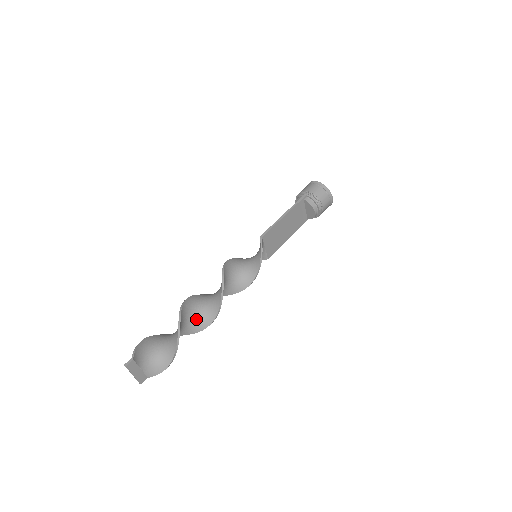
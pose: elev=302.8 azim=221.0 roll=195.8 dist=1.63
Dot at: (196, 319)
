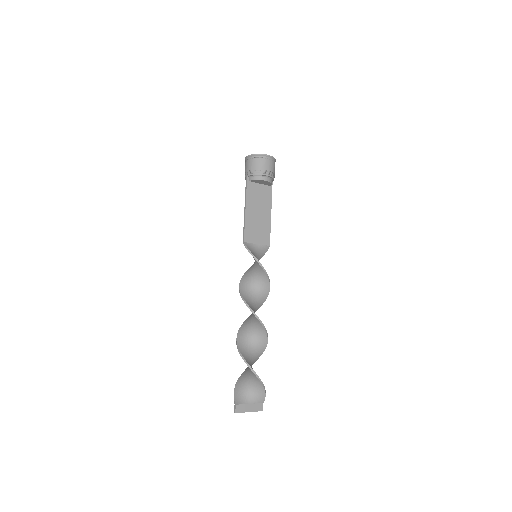
Dot at: (255, 339)
